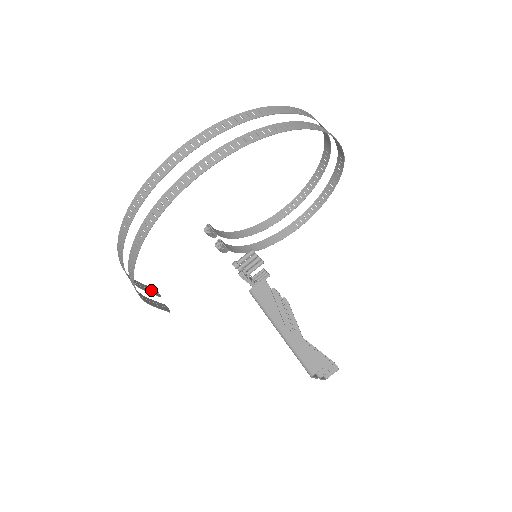
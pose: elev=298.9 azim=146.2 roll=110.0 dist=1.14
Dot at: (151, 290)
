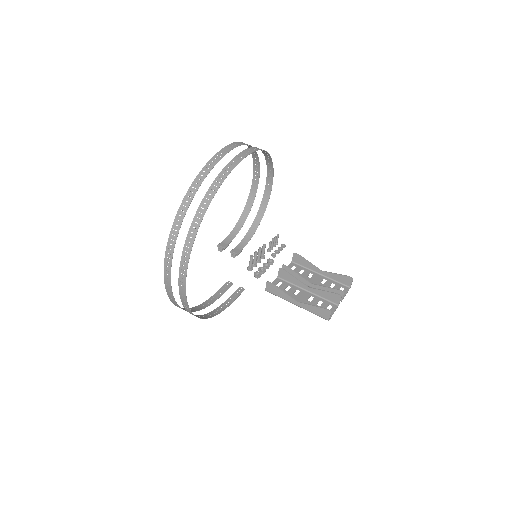
Dot at: (225, 288)
